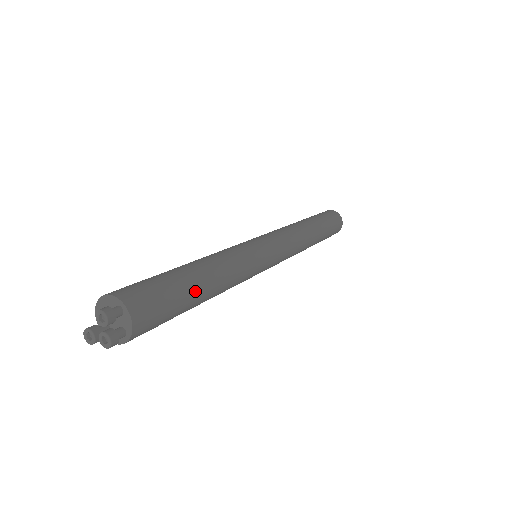
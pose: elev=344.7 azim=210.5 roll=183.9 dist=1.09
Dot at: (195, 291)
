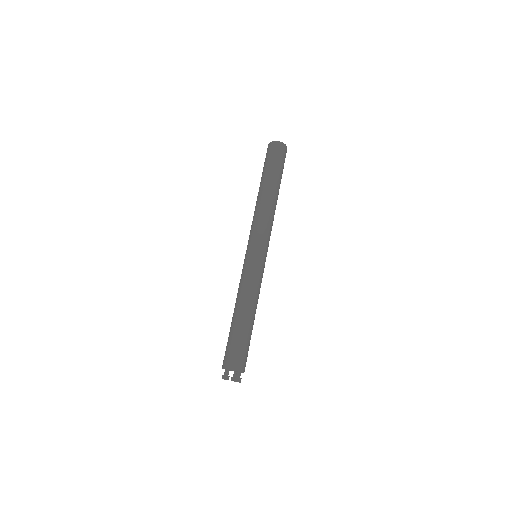
Dot at: occluded
